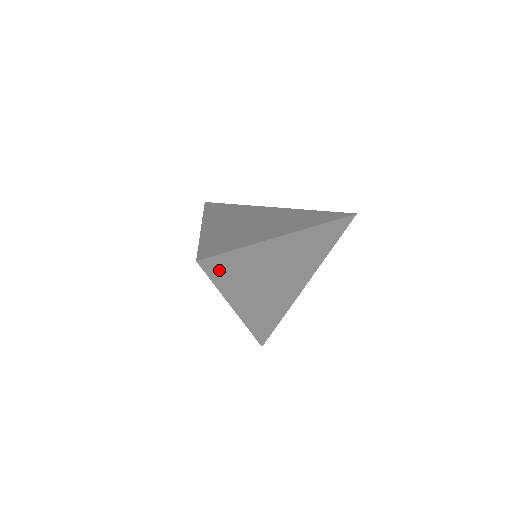
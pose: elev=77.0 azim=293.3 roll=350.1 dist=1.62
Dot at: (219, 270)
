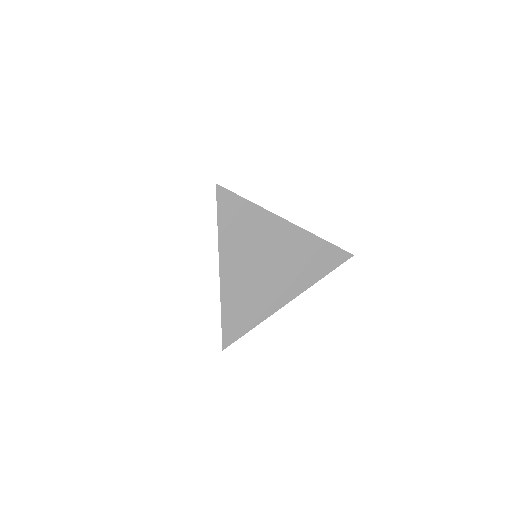
Dot at: occluded
